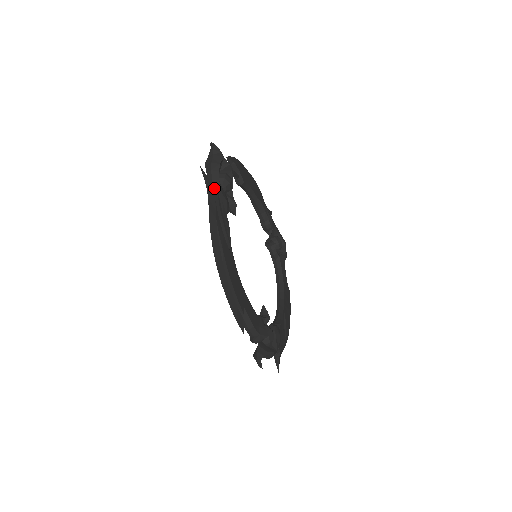
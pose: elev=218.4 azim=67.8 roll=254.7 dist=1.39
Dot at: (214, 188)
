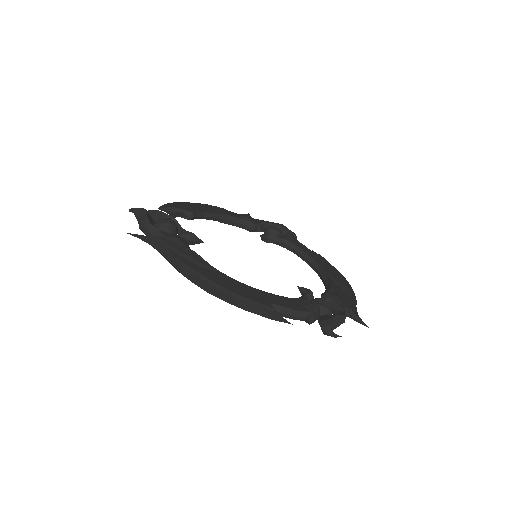
Dot at: (156, 238)
